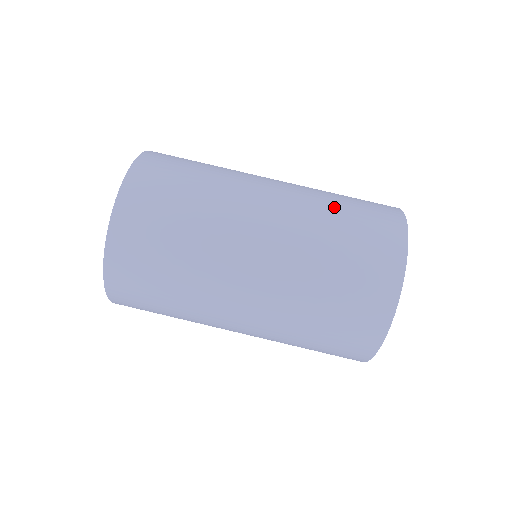
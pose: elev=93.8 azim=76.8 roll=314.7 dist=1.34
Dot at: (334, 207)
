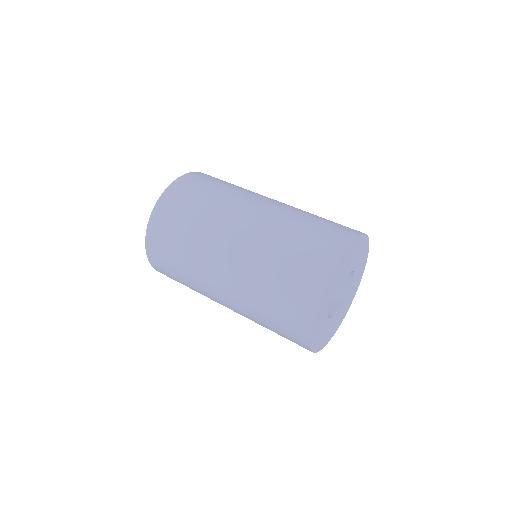
Dot at: occluded
